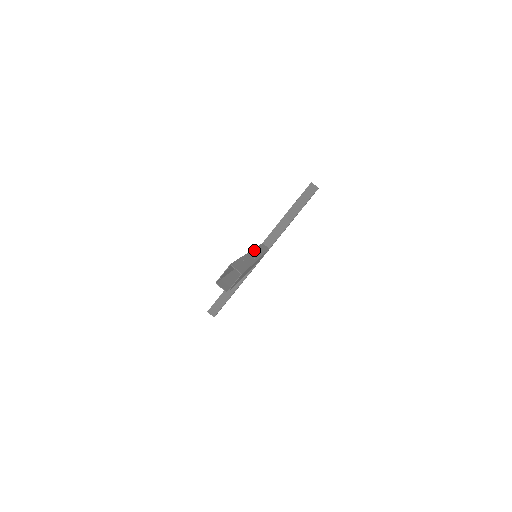
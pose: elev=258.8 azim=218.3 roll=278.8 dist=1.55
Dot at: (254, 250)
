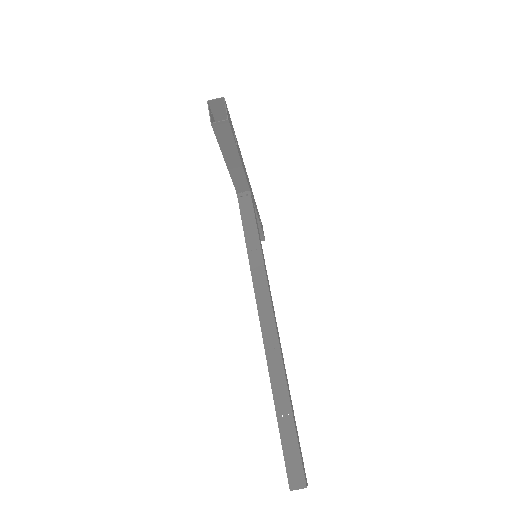
Dot at: (257, 298)
